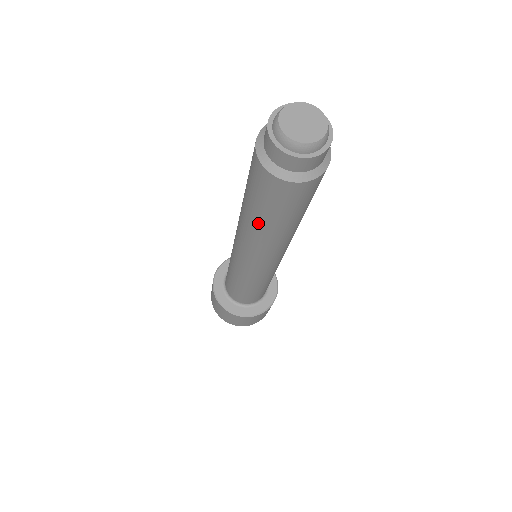
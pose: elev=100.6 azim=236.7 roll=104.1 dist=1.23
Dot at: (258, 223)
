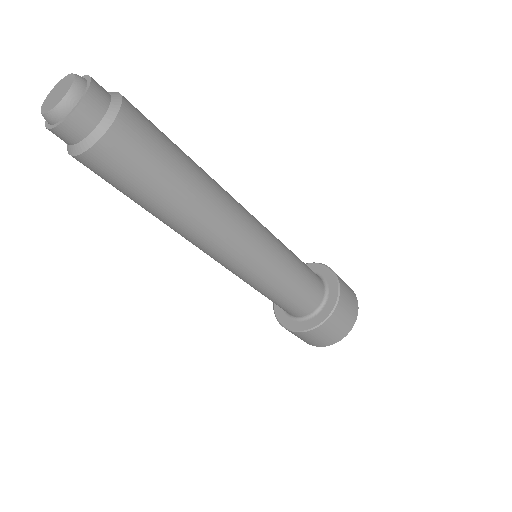
Dot at: occluded
